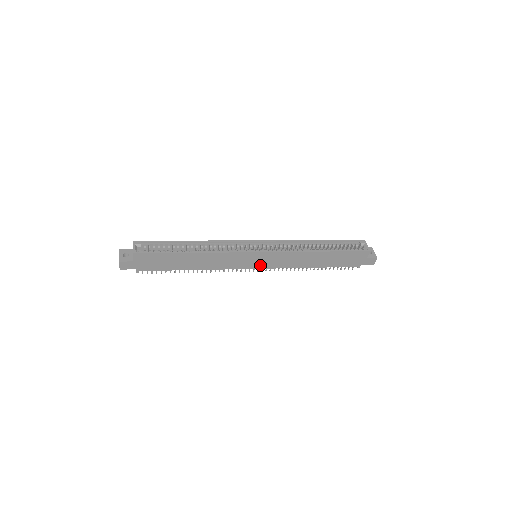
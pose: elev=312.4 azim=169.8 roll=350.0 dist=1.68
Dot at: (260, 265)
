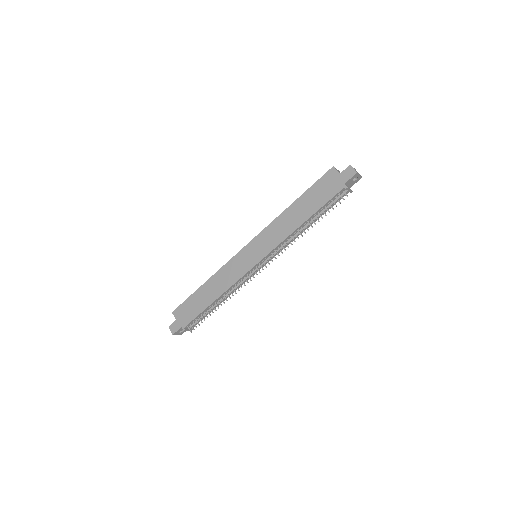
Dot at: (258, 257)
